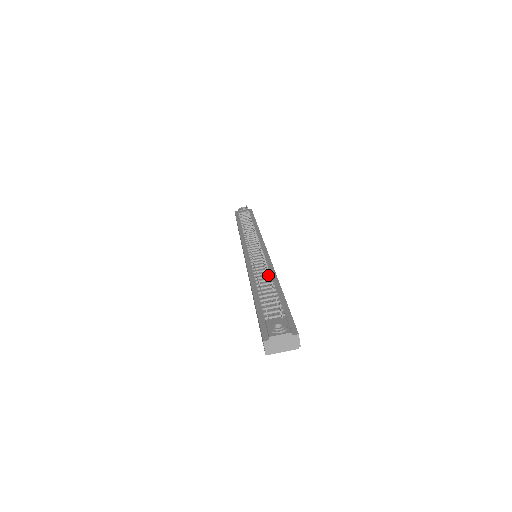
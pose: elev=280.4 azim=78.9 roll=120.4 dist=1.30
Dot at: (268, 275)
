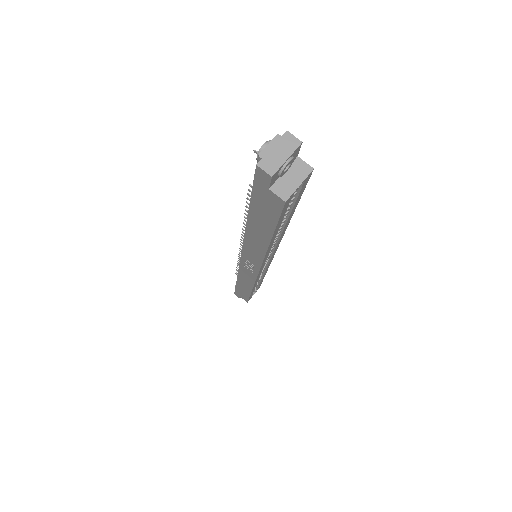
Dot at: occluded
